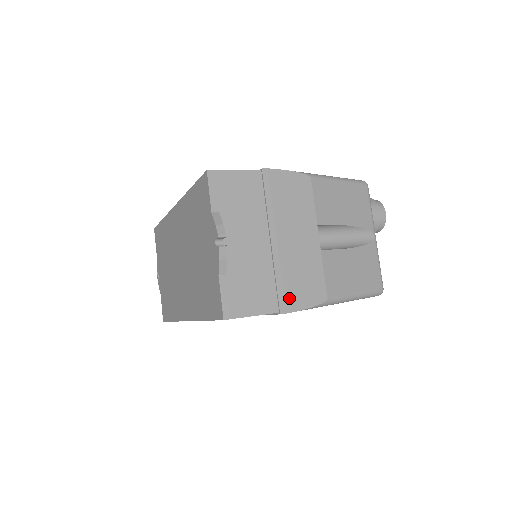
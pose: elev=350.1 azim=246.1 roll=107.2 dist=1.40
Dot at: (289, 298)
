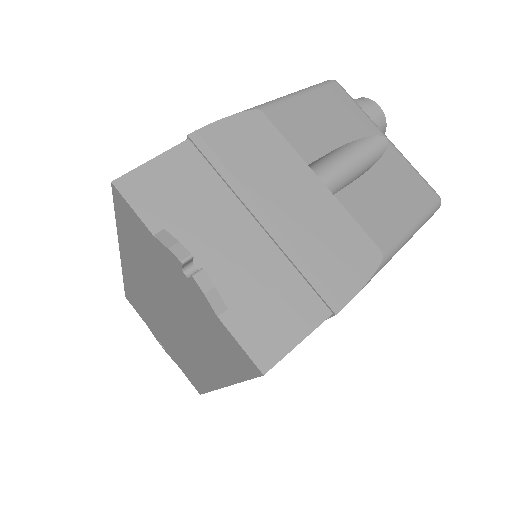
Dot at: (333, 285)
